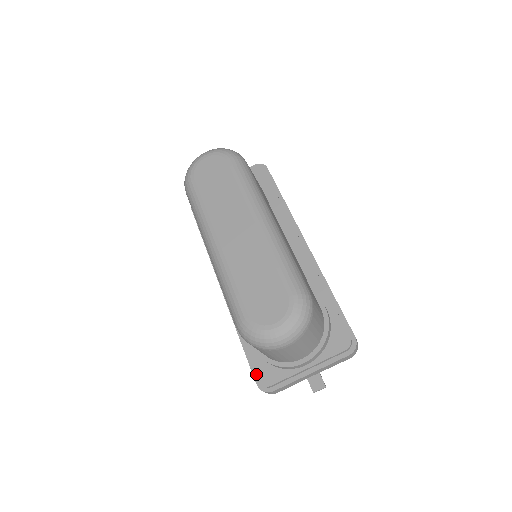
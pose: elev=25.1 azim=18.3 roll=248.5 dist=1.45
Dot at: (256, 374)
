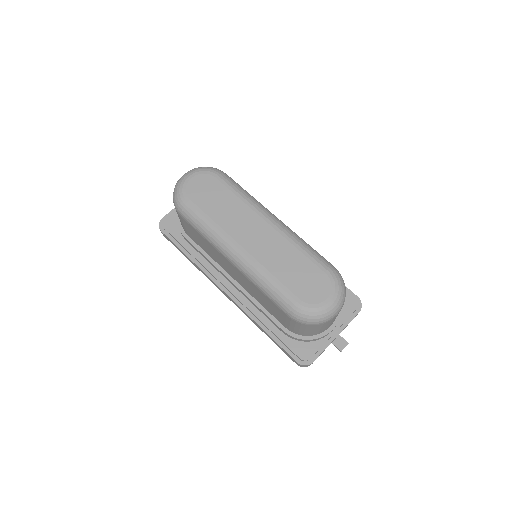
Dot at: (294, 354)
